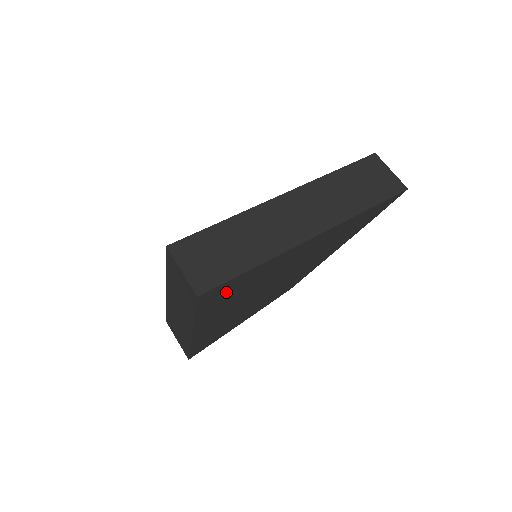
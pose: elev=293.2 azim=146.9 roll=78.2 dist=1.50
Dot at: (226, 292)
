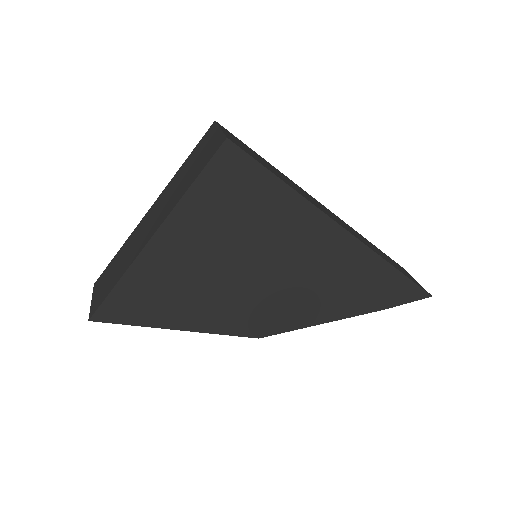
Dot at: (240, 189)
